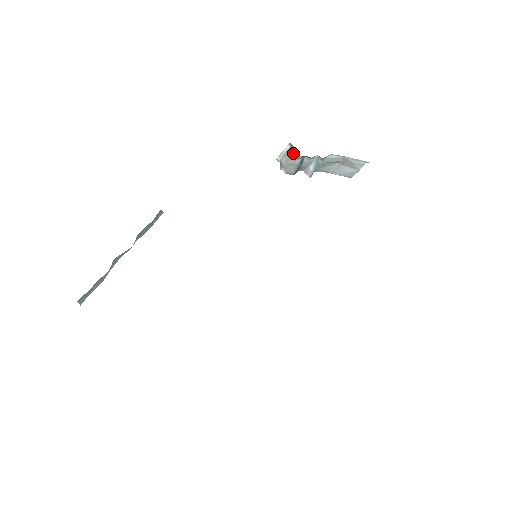
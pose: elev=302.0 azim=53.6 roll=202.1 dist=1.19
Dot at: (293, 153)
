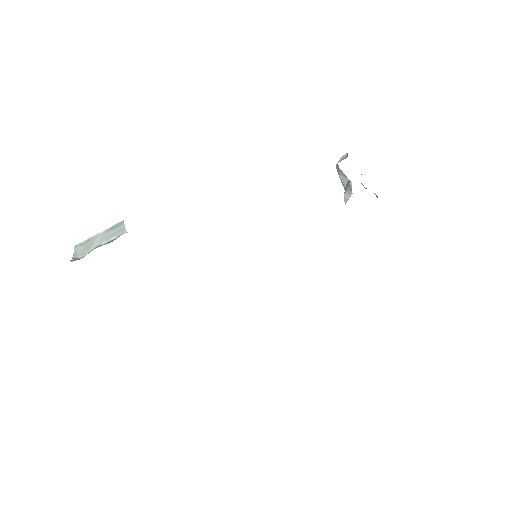
Dot at: (345, 203)
